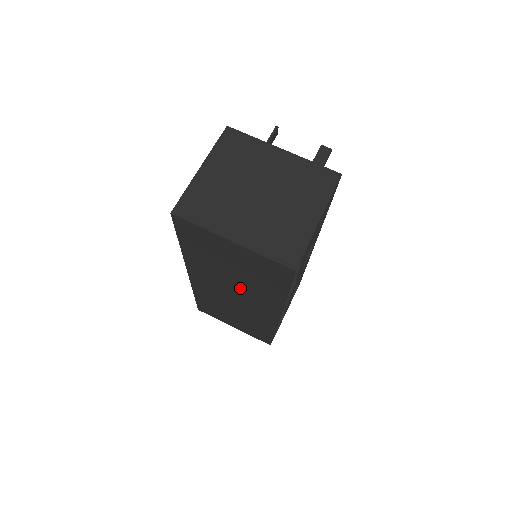
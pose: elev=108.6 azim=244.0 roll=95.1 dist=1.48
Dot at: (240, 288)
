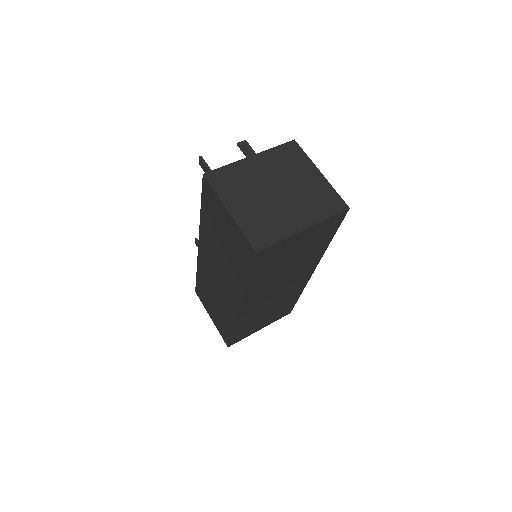
Dot at: (289, 274)
